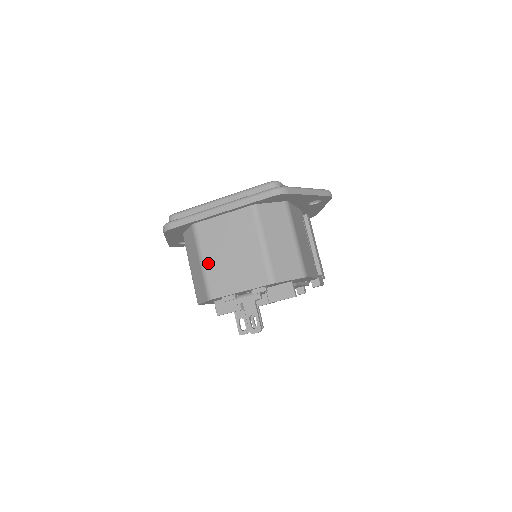
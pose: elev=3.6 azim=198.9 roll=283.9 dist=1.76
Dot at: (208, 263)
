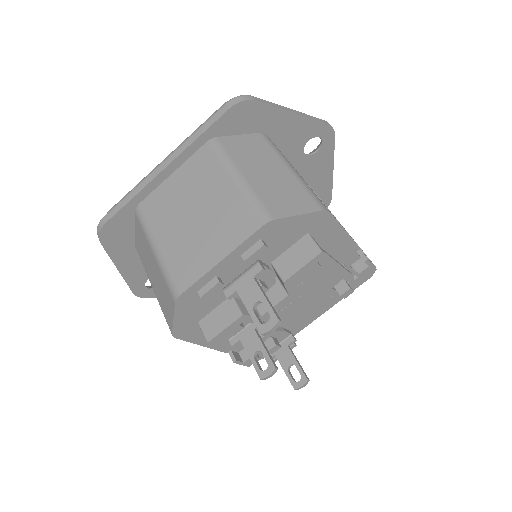
Dot at: (164, 245)
